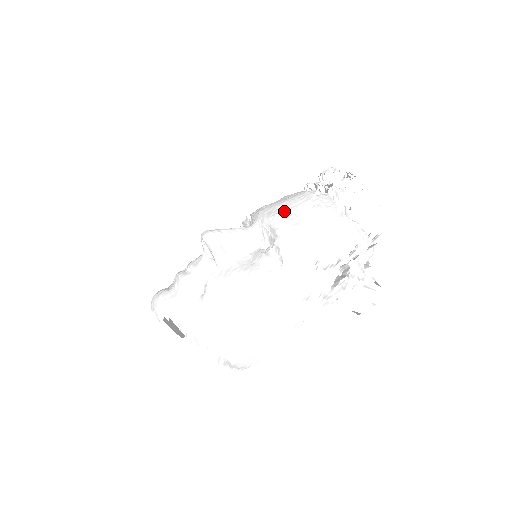
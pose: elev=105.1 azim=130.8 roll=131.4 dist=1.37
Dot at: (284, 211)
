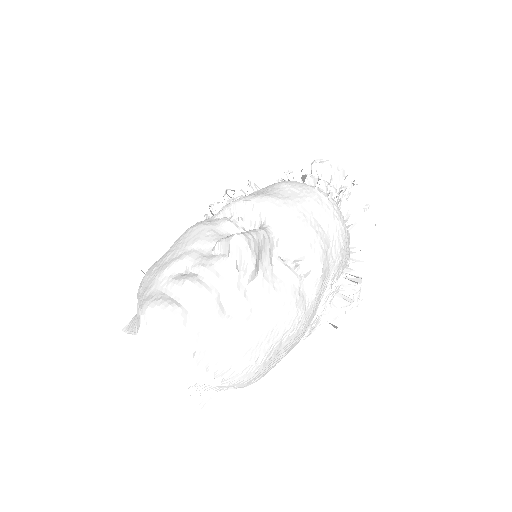
Dot at: (310, 219)
